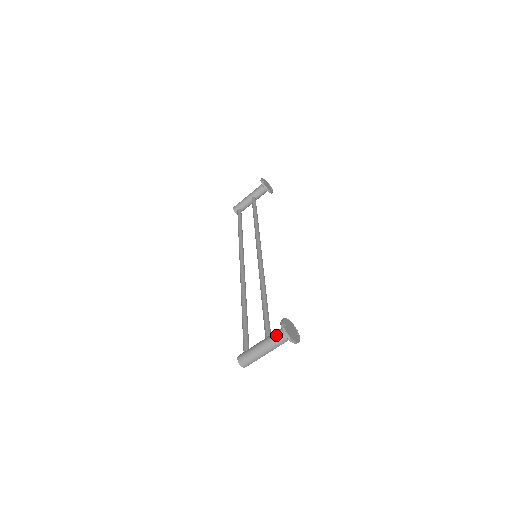
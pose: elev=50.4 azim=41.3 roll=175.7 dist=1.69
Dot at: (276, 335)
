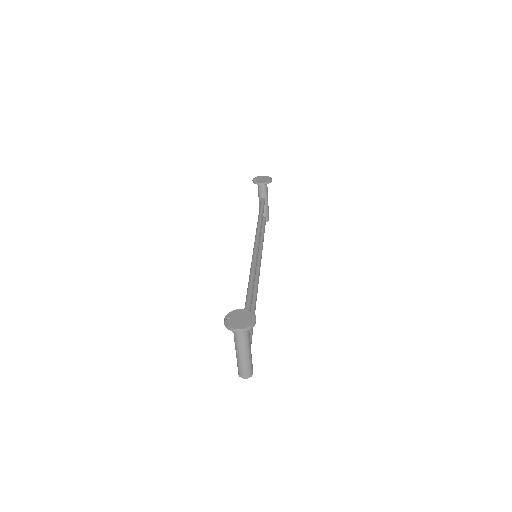
Dot at: occluded
